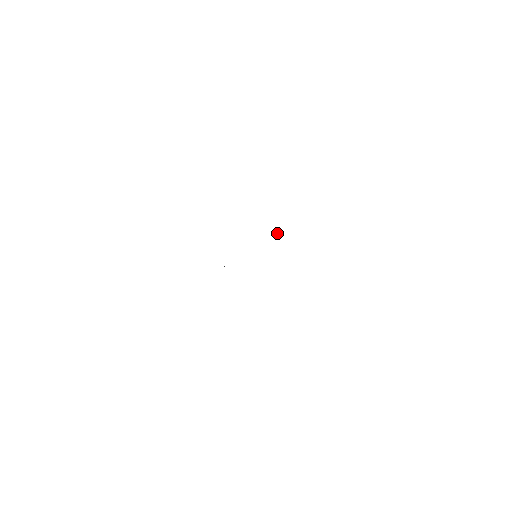
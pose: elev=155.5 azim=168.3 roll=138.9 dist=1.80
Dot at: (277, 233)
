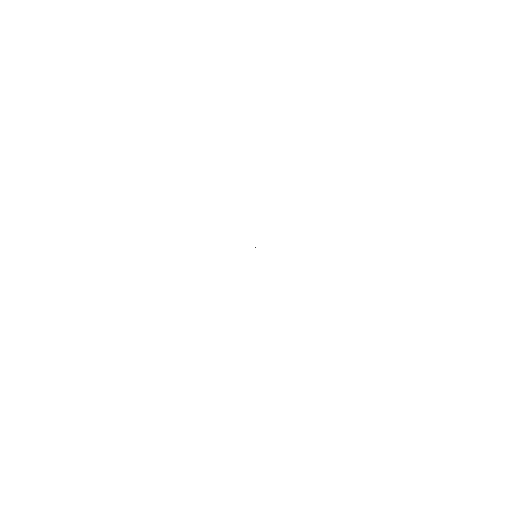
Dot at: occluded
